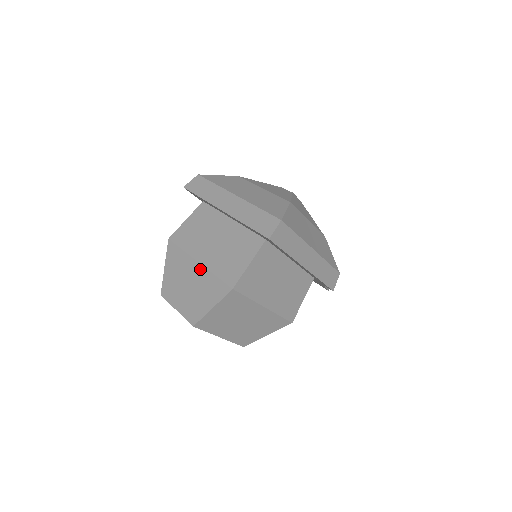
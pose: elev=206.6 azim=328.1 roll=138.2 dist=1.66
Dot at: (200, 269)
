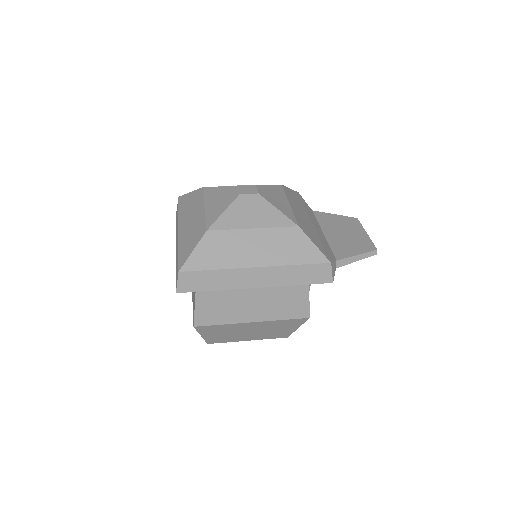
Dot at: occluded
